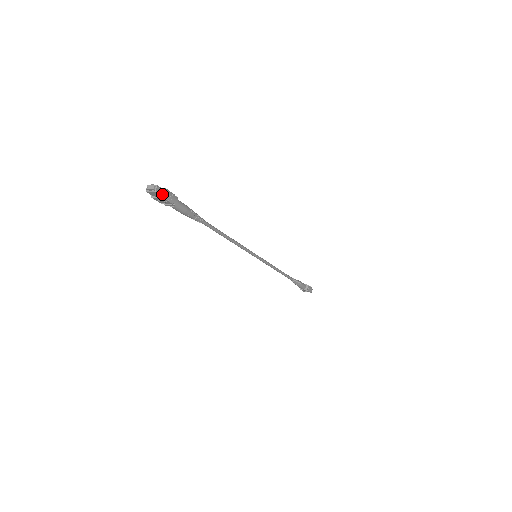
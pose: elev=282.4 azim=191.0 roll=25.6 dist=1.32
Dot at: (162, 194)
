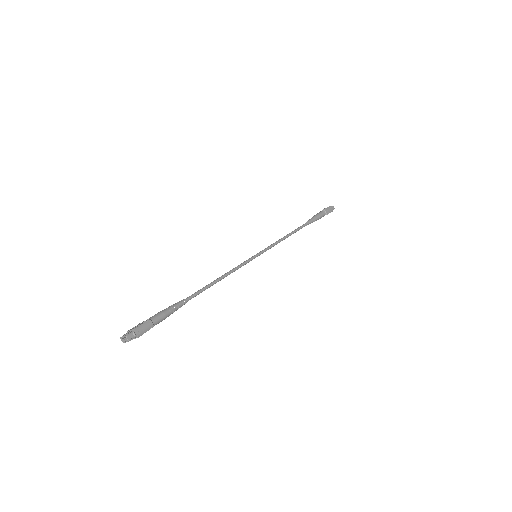
Dot at: (135, 336)
